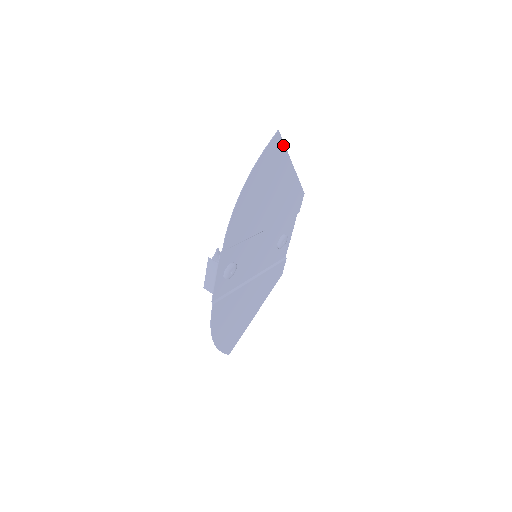
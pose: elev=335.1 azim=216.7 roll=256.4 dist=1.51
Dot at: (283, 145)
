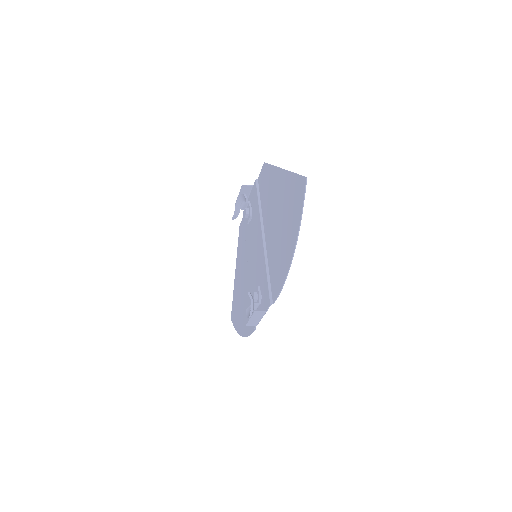
Dot at: (297, 176)
